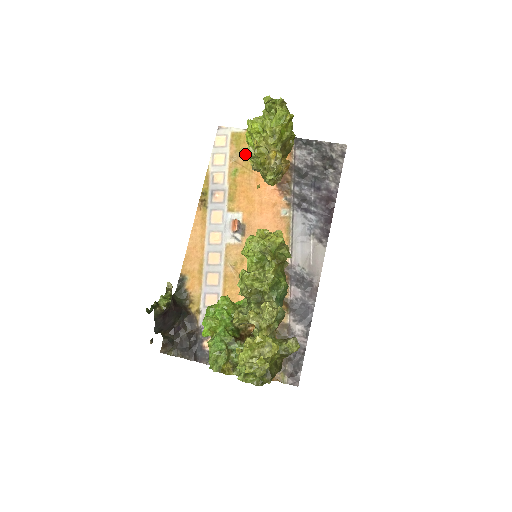
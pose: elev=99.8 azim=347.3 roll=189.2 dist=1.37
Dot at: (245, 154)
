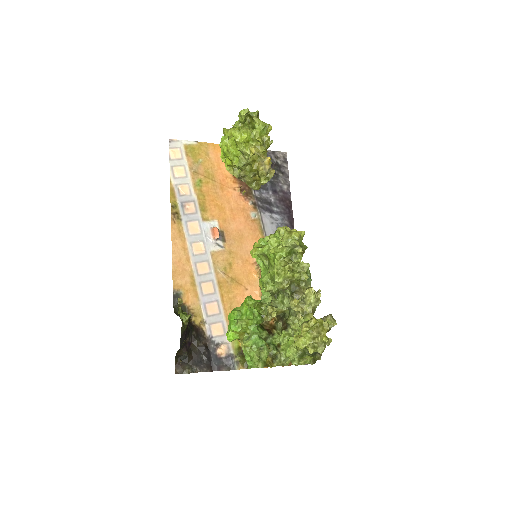
Dot at: (203, 165)
